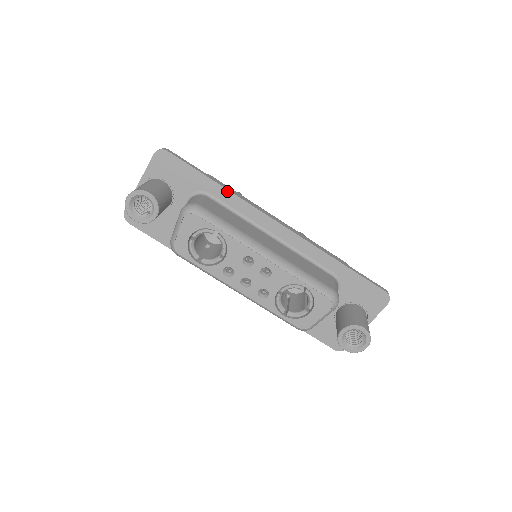
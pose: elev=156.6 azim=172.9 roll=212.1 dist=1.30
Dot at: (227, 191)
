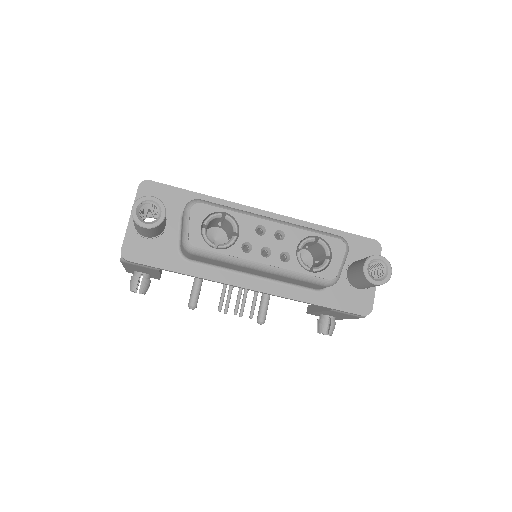
Dot at: (213, 198)
